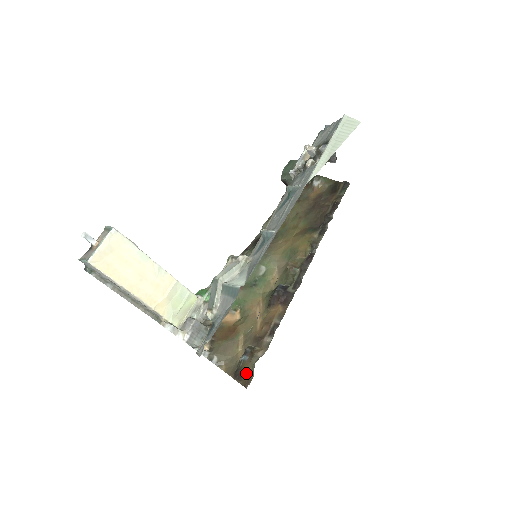
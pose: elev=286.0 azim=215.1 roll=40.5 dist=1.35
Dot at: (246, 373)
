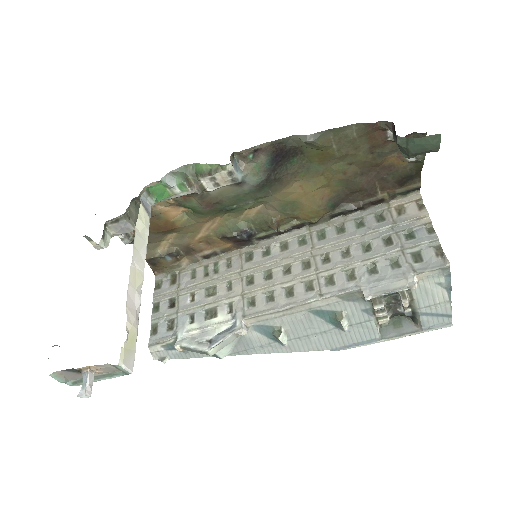
Dot at: (161, 267)
